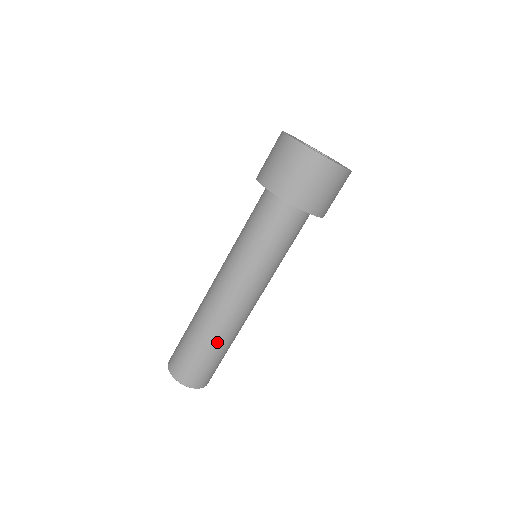
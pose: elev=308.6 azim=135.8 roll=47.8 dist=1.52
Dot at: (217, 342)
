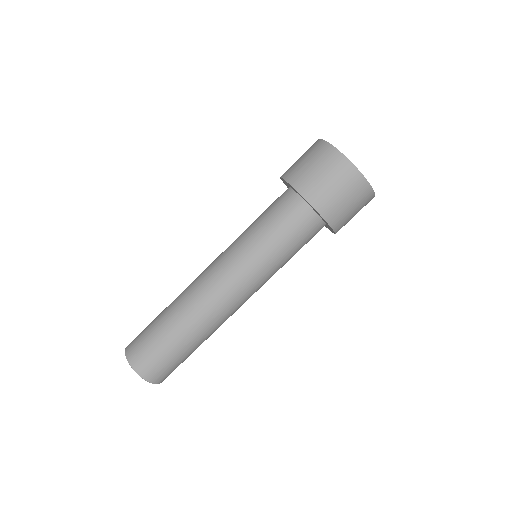
Dot at: (202, 341)
